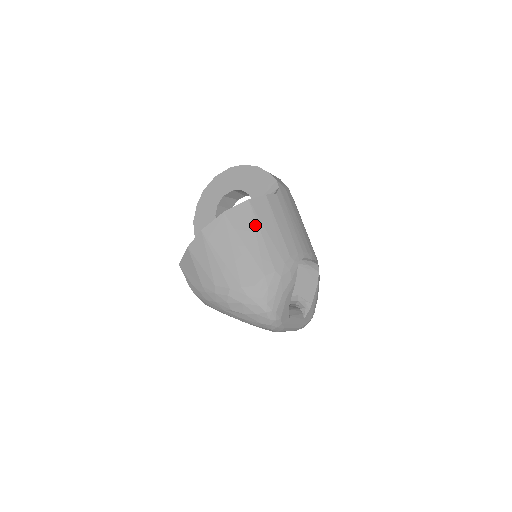
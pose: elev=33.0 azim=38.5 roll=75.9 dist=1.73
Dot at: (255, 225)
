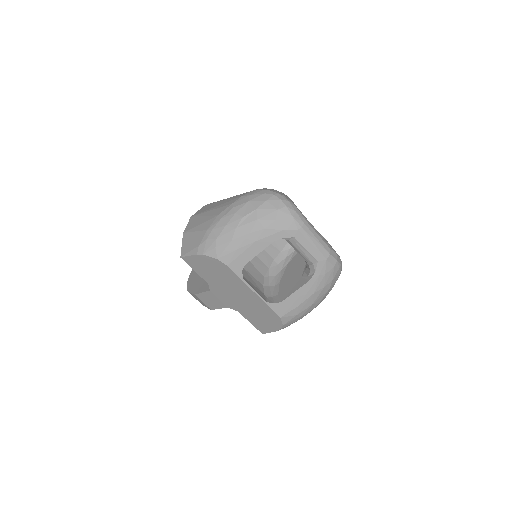
Dot at: occluded
